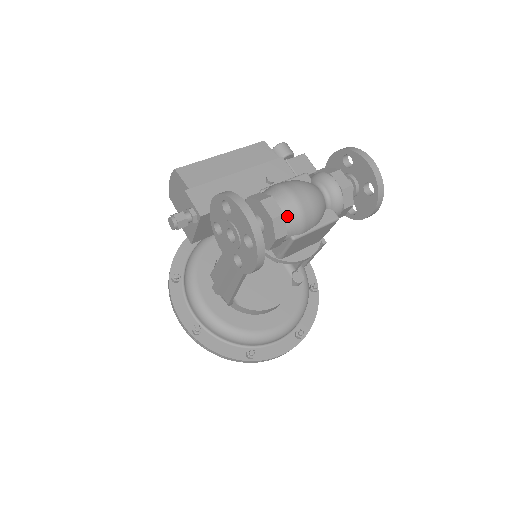
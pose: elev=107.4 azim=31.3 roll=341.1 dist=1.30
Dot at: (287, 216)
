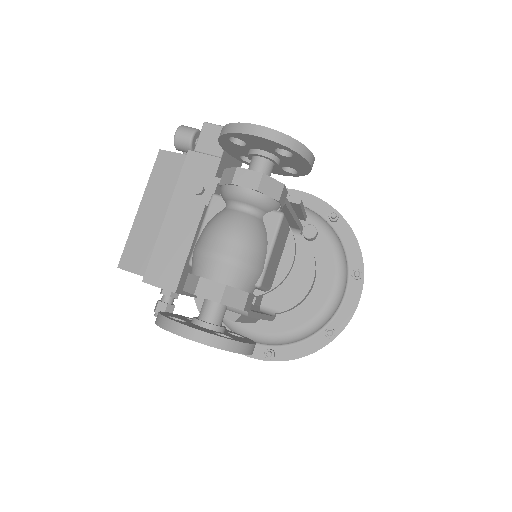
Dot at: (231, 282)
